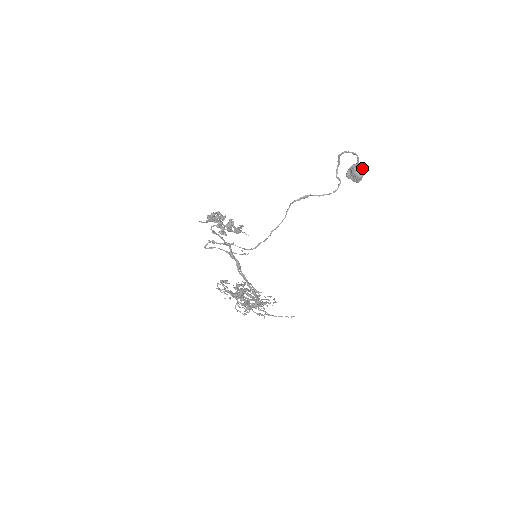
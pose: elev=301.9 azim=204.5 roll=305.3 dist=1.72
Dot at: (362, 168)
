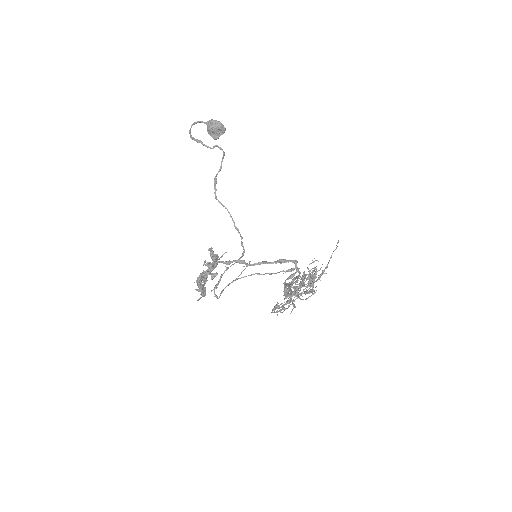
Dot at: (212, 121)
